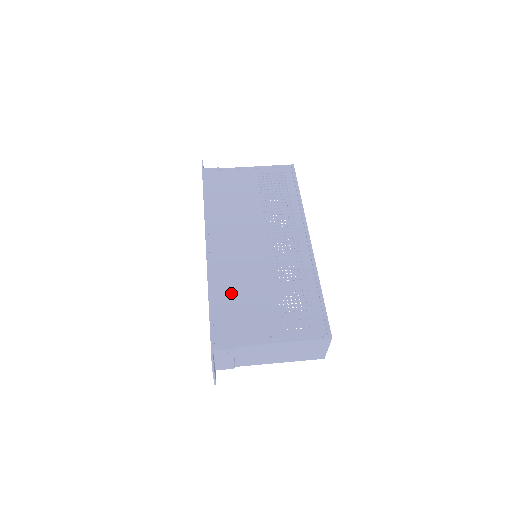
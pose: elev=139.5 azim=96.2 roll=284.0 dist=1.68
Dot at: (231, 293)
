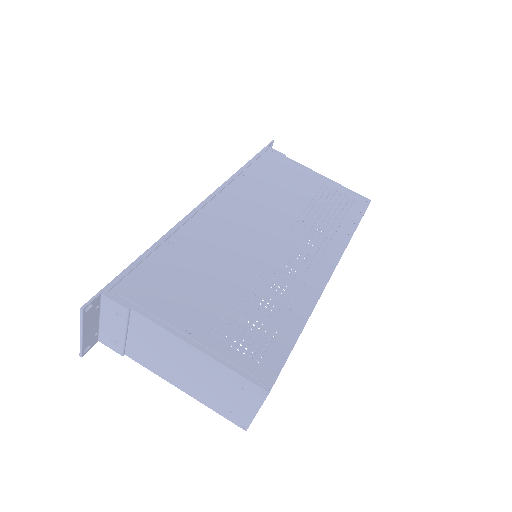
Dot at: (186, 256)
